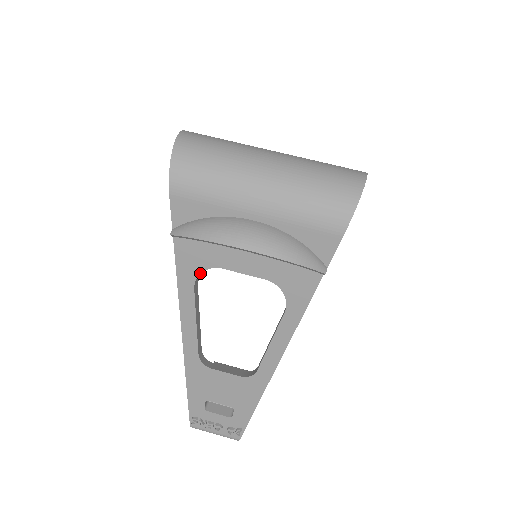
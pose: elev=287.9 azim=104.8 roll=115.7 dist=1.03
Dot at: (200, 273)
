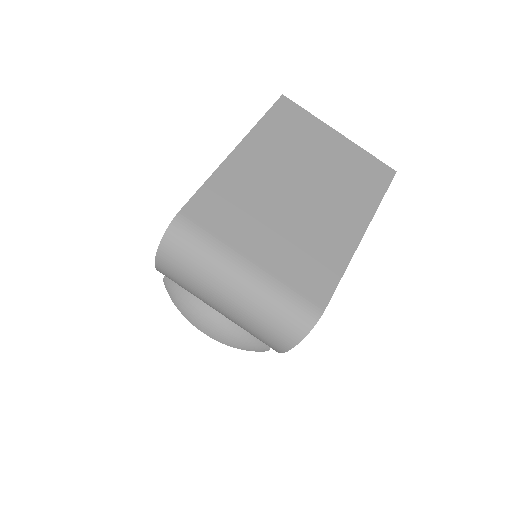
Dot at: occluded
